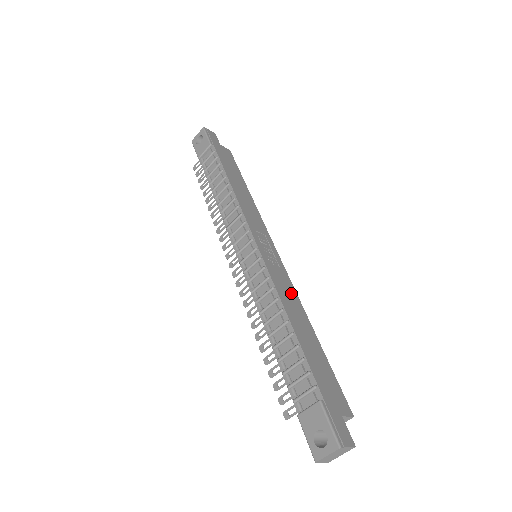
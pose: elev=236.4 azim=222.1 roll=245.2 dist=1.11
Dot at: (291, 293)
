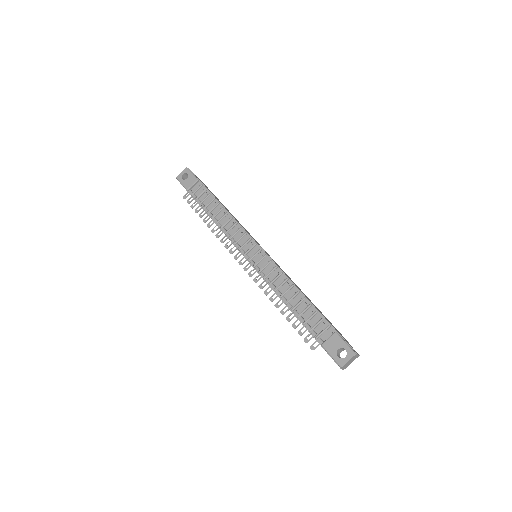
Dot at: (289, 277)
